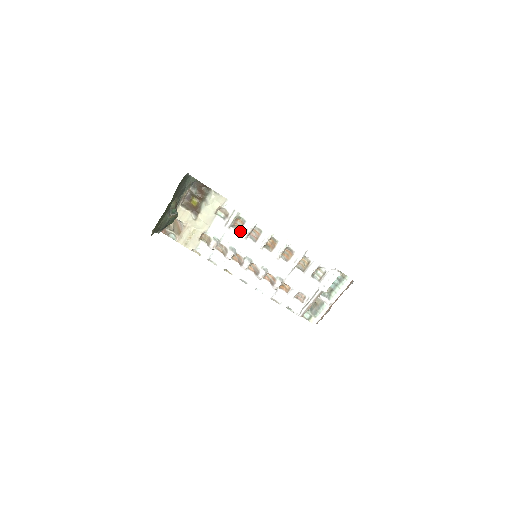
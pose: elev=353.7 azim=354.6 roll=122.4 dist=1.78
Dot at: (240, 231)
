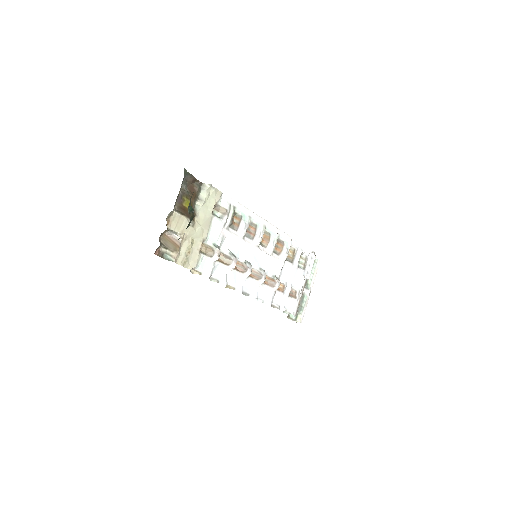
Dot at: (238, 230)
